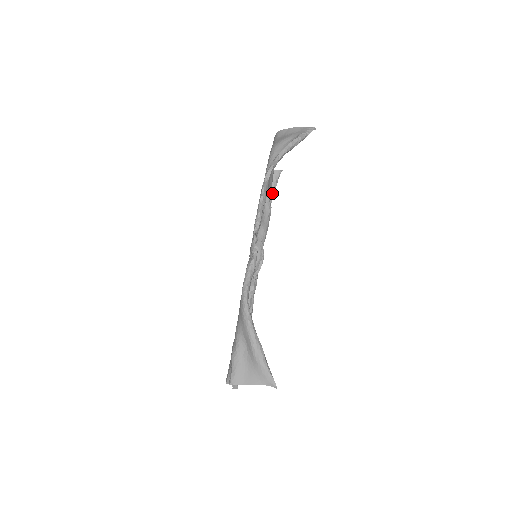
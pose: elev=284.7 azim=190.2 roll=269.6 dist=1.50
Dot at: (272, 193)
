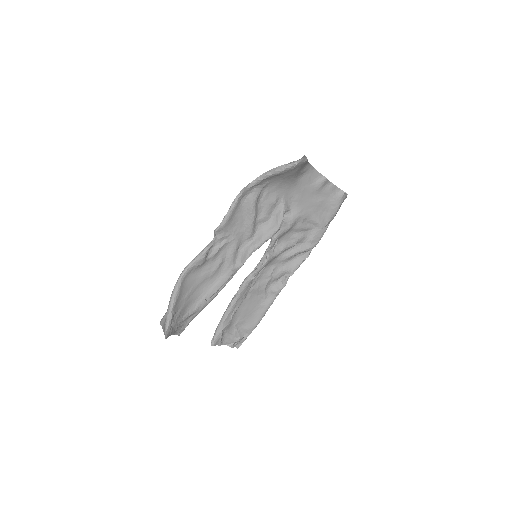
Dot at: (335, 214)
